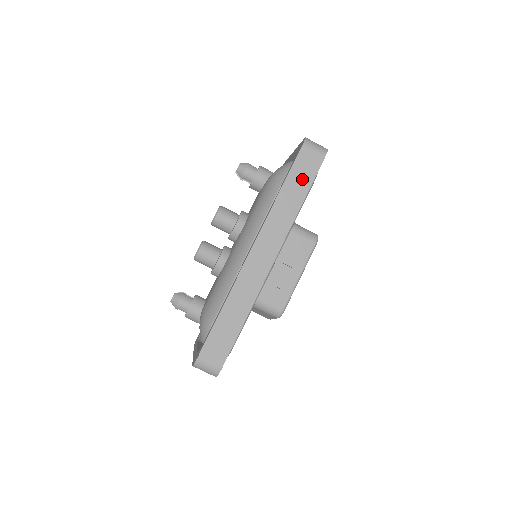
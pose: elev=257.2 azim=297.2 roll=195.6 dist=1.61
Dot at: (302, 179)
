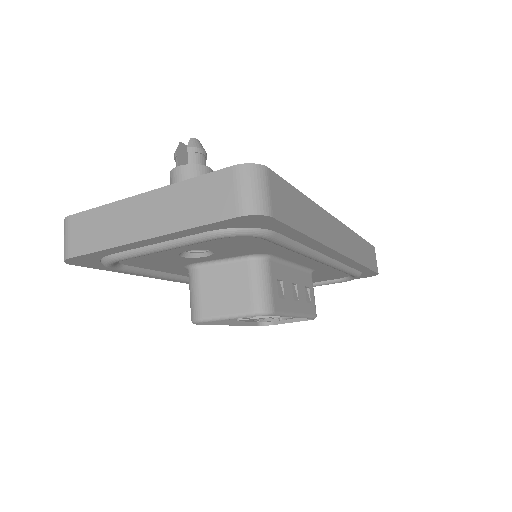
Dot at: (369, 257)
